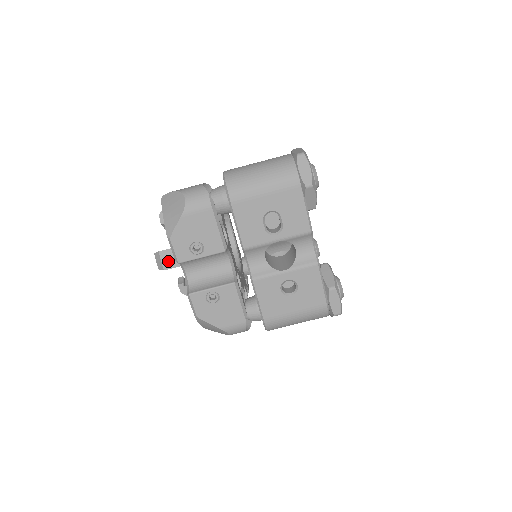
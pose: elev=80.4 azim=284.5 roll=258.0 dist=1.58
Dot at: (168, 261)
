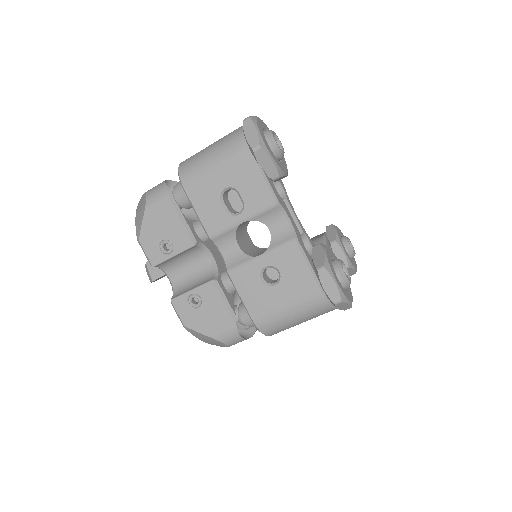
Dot at: (155, 271)
